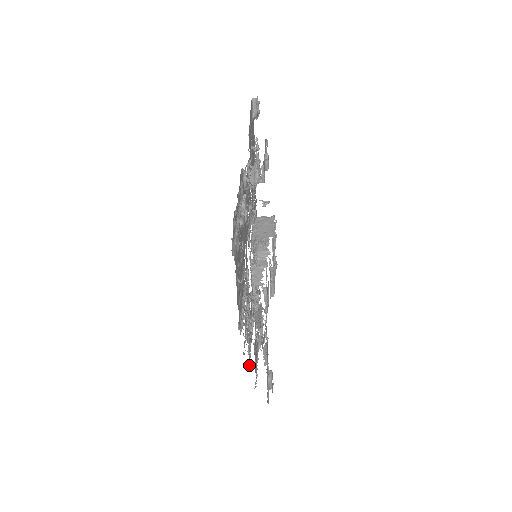
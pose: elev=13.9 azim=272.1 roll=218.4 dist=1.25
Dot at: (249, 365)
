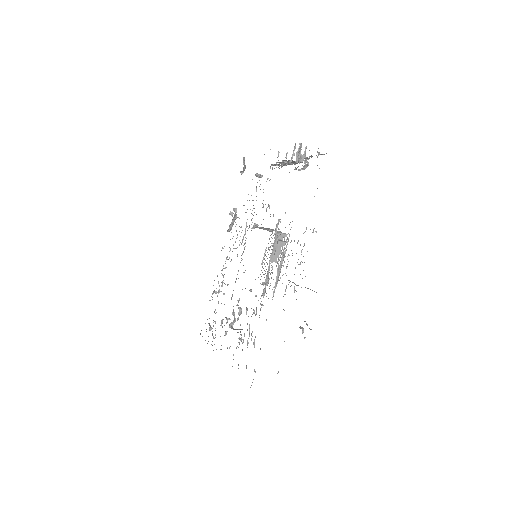
Dot at: occluded
